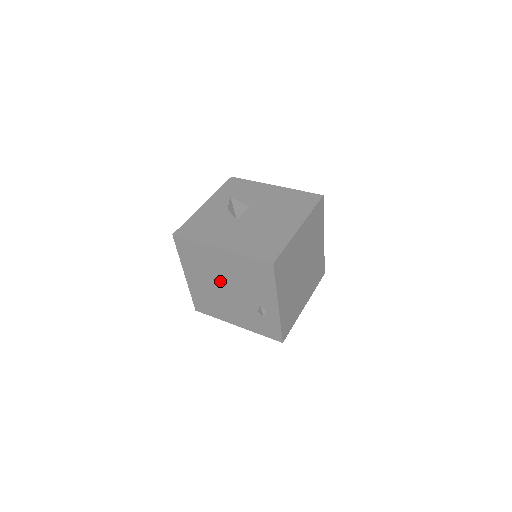
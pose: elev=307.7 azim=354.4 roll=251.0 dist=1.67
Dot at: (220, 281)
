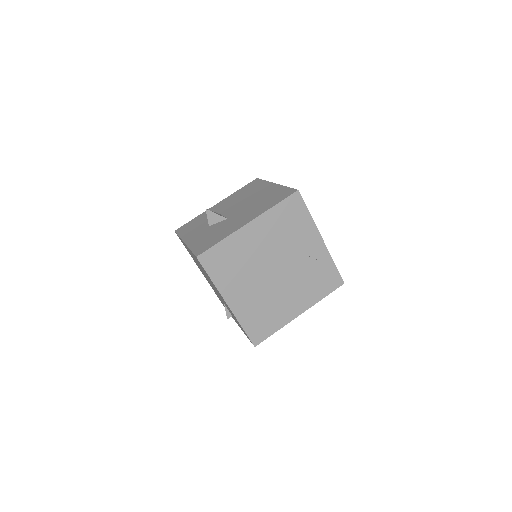
Dot at: (263, 268)
